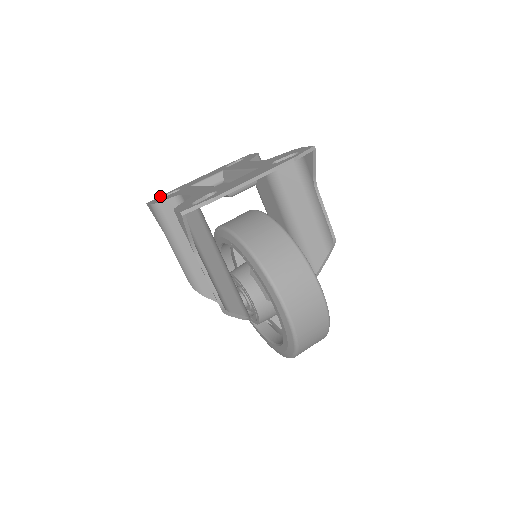
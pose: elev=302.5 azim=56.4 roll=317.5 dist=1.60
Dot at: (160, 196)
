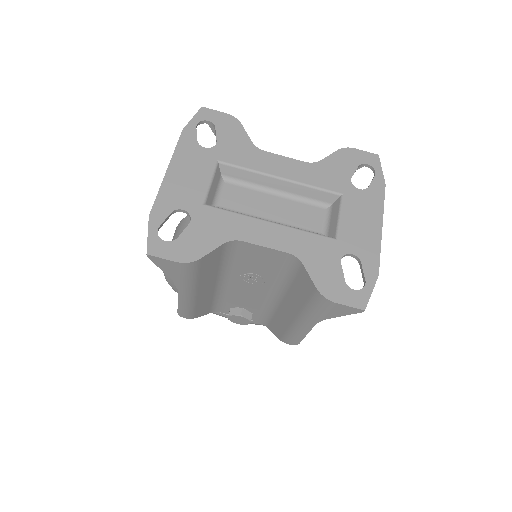
Dot at: (151, 230)
